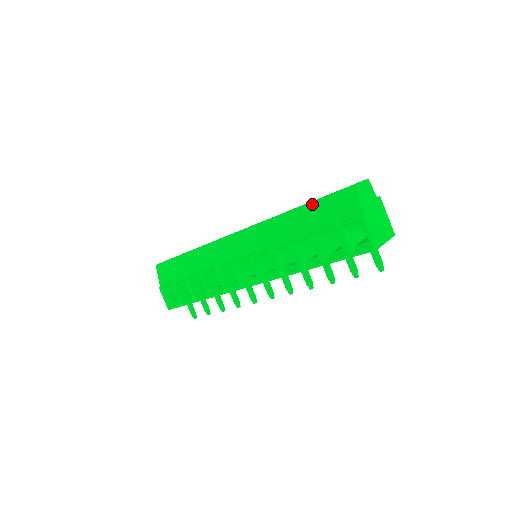
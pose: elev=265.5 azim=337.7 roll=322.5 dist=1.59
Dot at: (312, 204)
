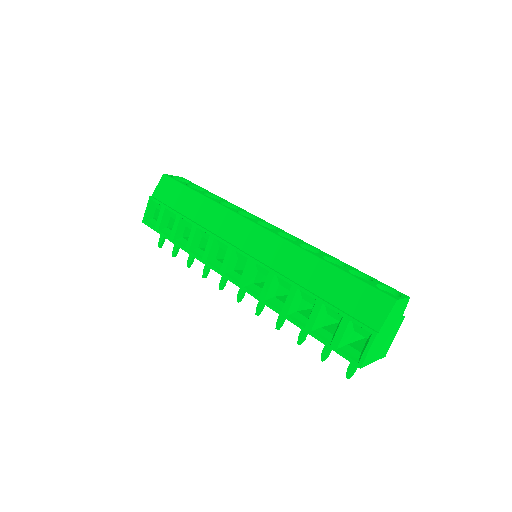
Dot at: (344, 274)
